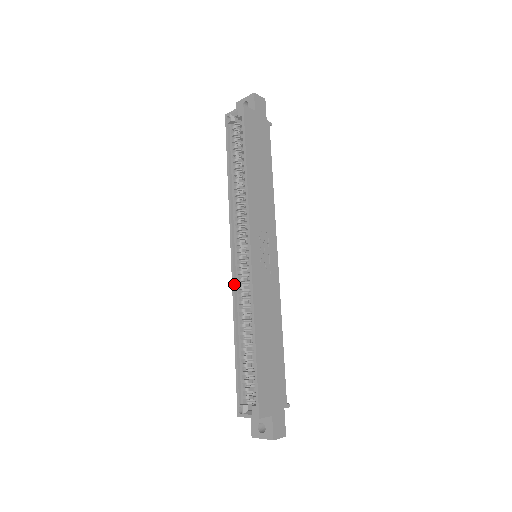
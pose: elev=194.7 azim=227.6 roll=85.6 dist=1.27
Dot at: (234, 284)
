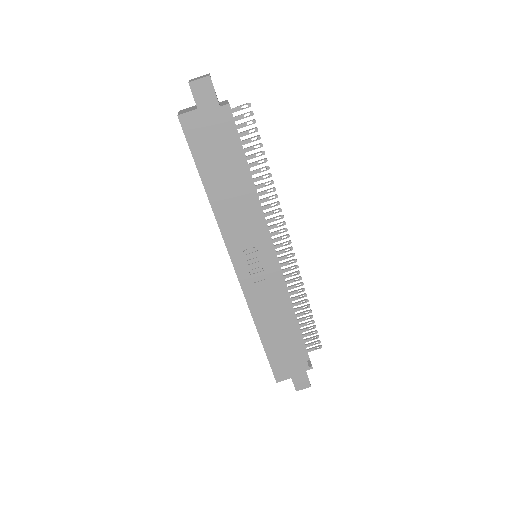
Dot at: occluded
